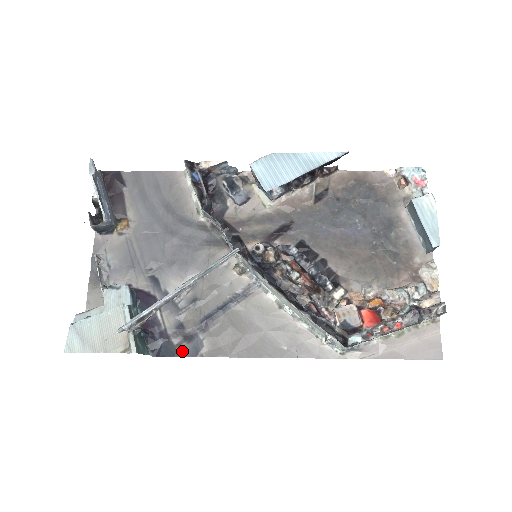
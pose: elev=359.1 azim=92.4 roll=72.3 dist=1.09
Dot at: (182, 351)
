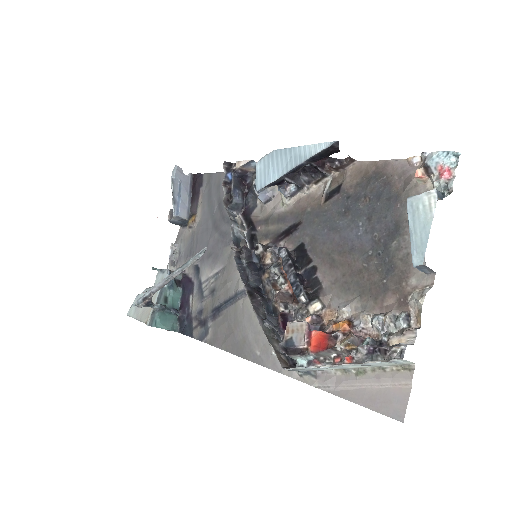
Dot at: (195, 334)
